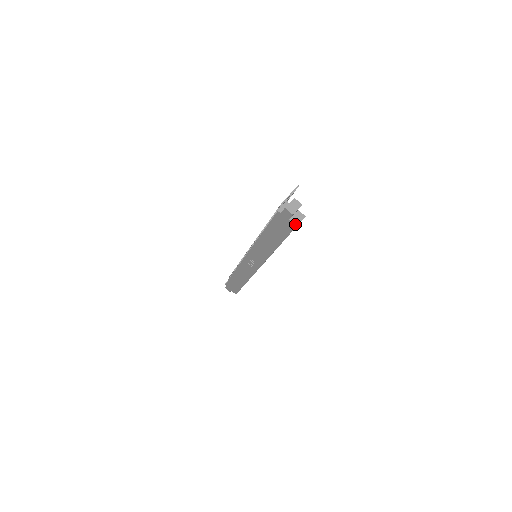
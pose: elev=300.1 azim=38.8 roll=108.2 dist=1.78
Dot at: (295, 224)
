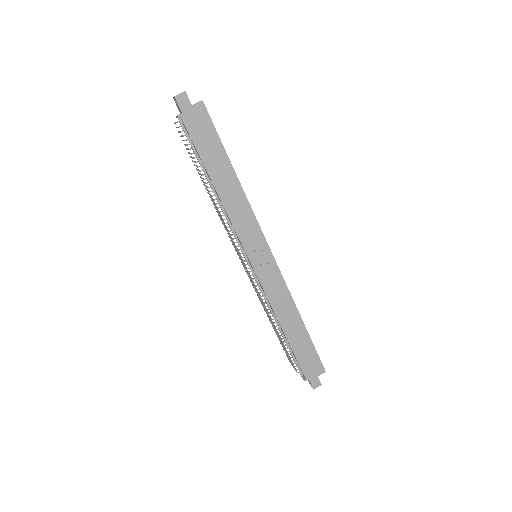
Dot at: (200, 101)
